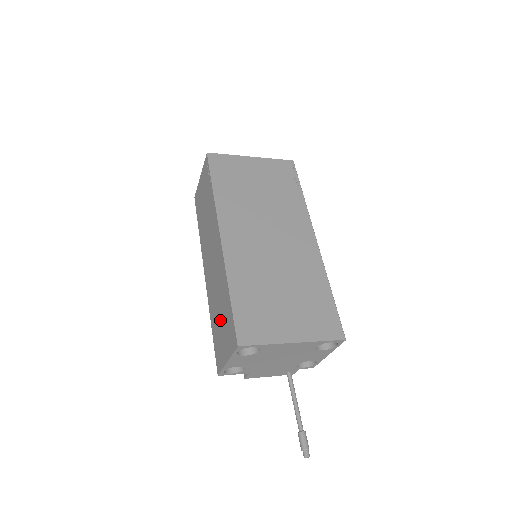
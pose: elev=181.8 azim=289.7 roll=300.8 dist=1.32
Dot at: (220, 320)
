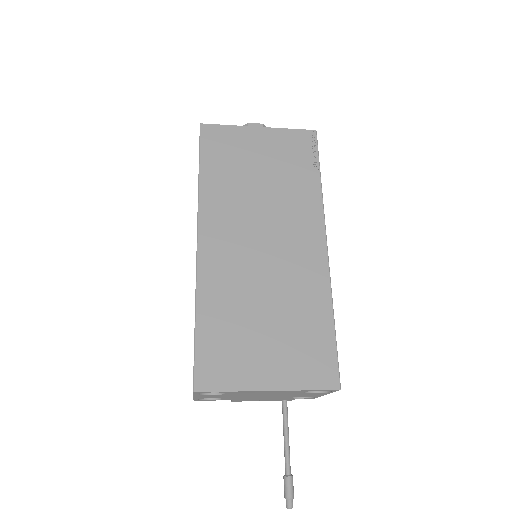
Dot at: occluded
